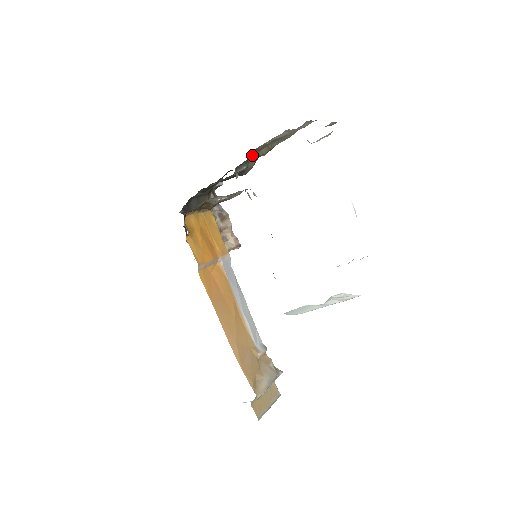
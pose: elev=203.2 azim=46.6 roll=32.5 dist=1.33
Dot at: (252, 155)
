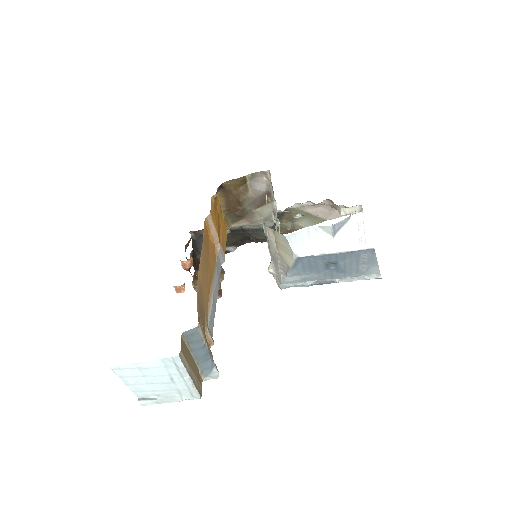
Dot at: (281, 220)
